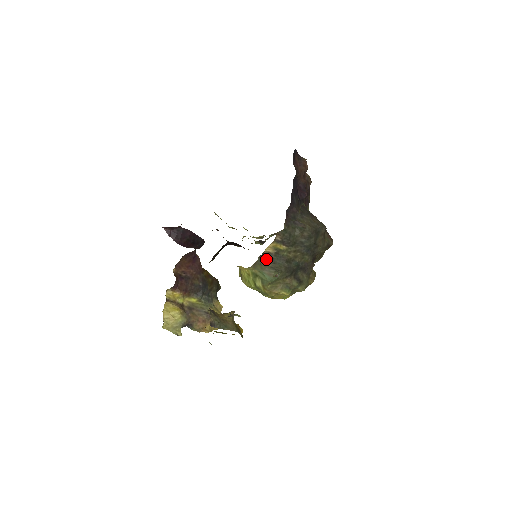
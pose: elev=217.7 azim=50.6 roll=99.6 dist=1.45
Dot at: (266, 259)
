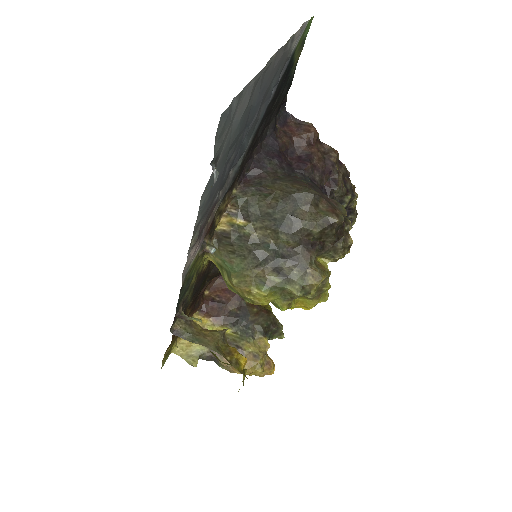
Dot at: (223, 241)
